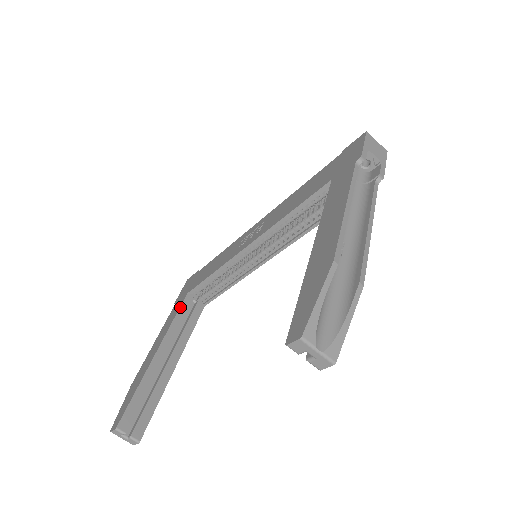
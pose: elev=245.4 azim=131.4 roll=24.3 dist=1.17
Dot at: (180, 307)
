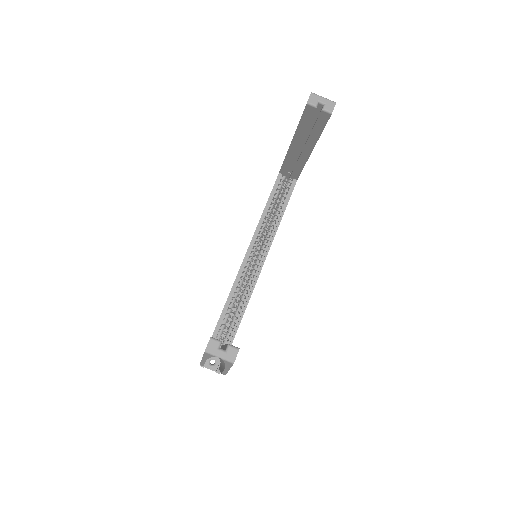
Dot at: occluded
